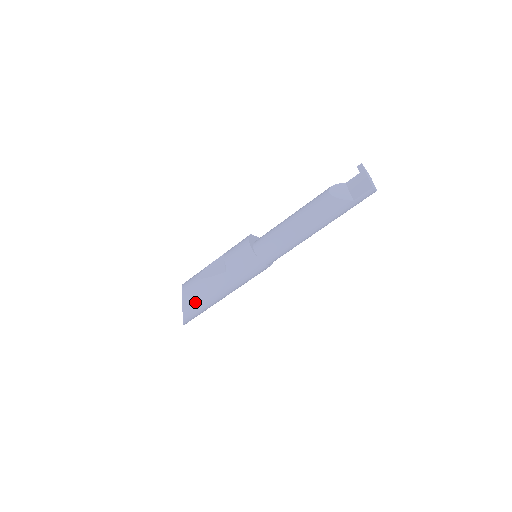
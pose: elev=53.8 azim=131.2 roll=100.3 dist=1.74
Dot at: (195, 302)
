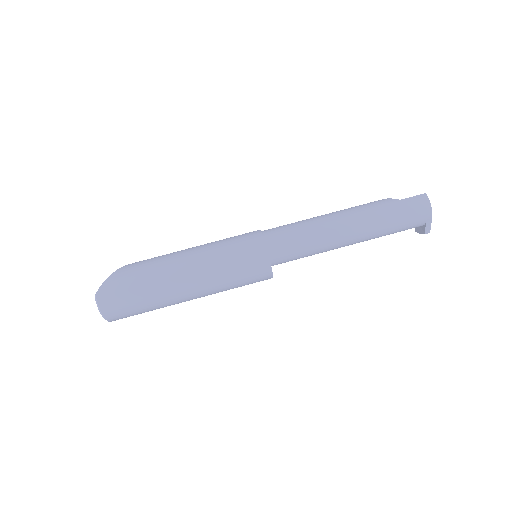
Dot at: (146, 261)
